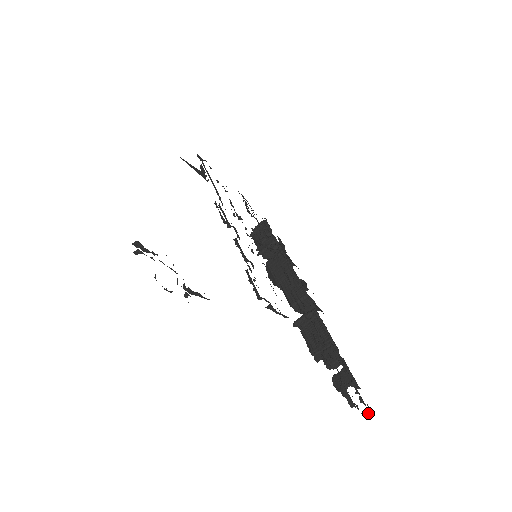
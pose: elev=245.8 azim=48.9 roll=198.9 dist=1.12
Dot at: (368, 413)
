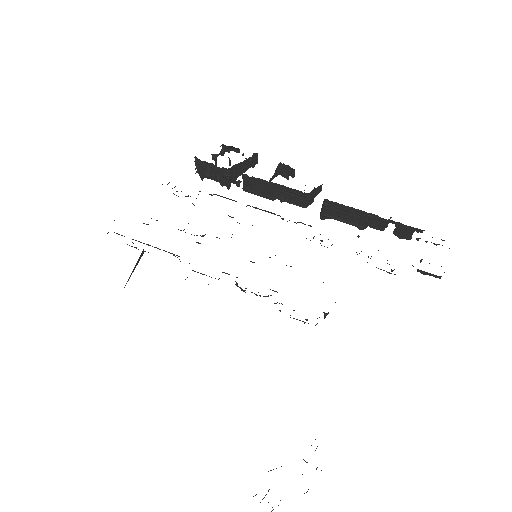
Dot at: occluded
